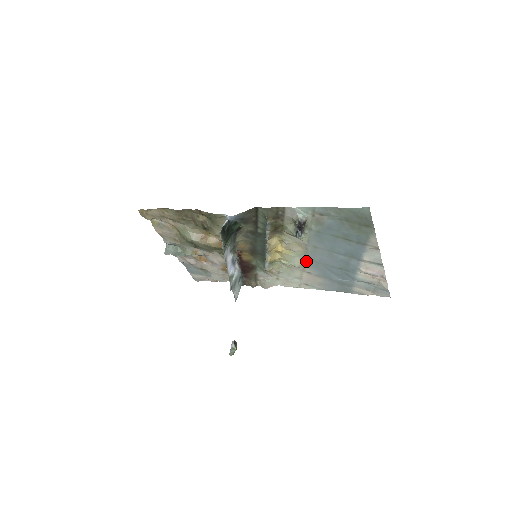
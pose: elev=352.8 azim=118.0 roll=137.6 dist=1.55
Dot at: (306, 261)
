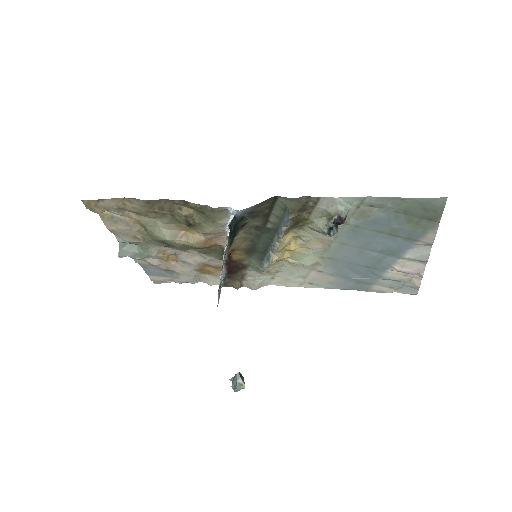
Dot at: (322, 259)
